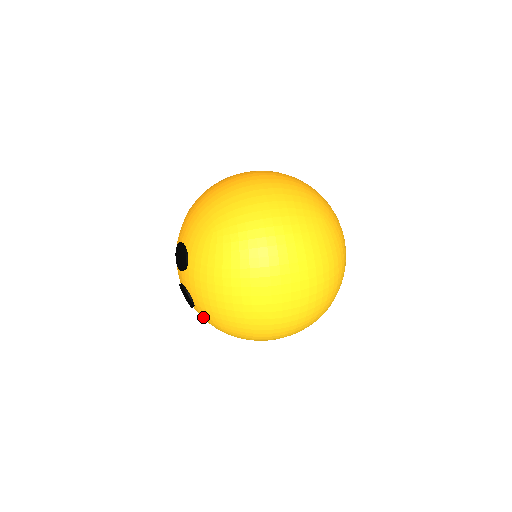
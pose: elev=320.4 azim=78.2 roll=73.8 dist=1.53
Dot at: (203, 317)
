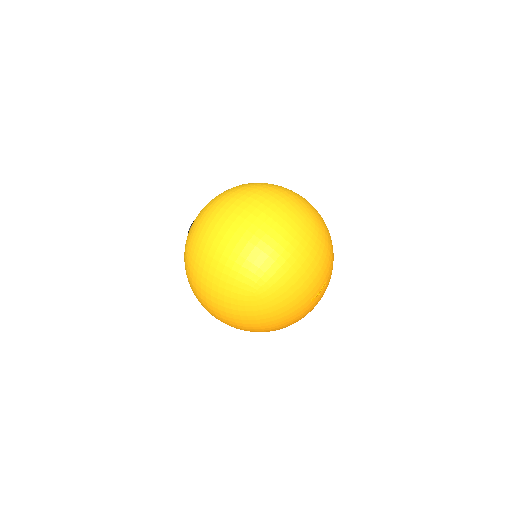
Dot at: occluded
